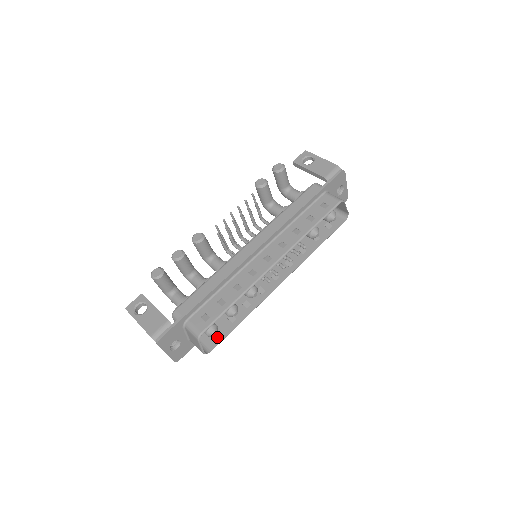
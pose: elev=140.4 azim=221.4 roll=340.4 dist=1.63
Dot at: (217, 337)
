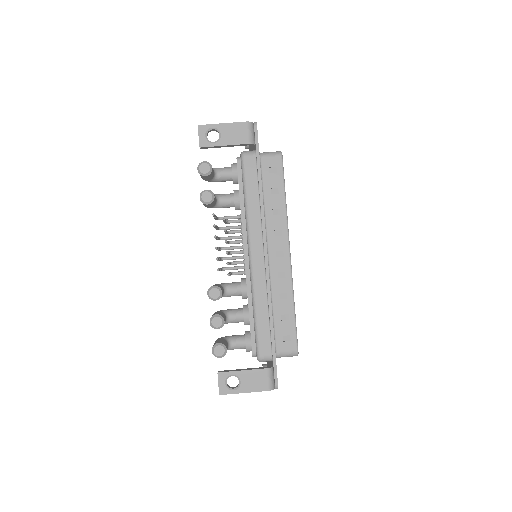
Dot at: occluded
